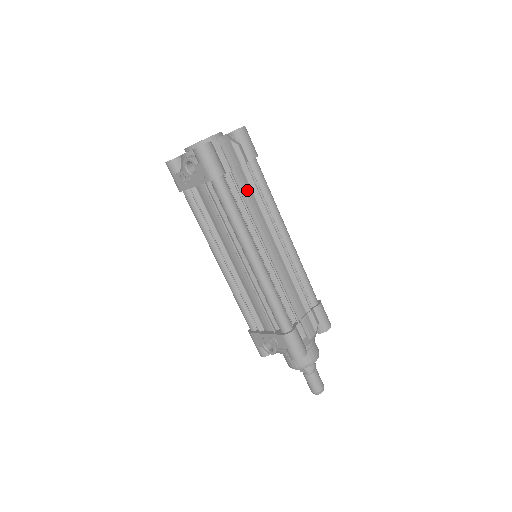
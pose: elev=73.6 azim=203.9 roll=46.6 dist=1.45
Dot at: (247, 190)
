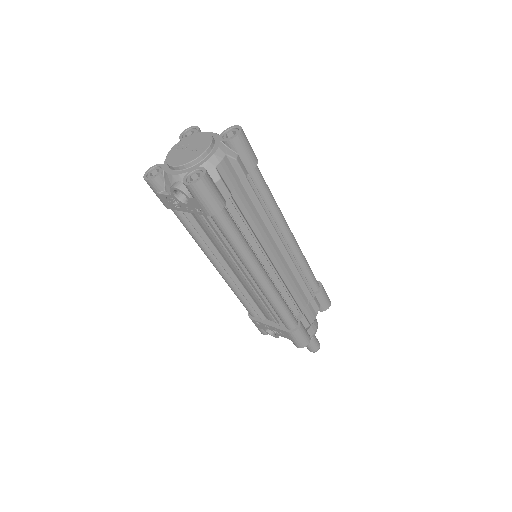
Dot at: (248, 206)
